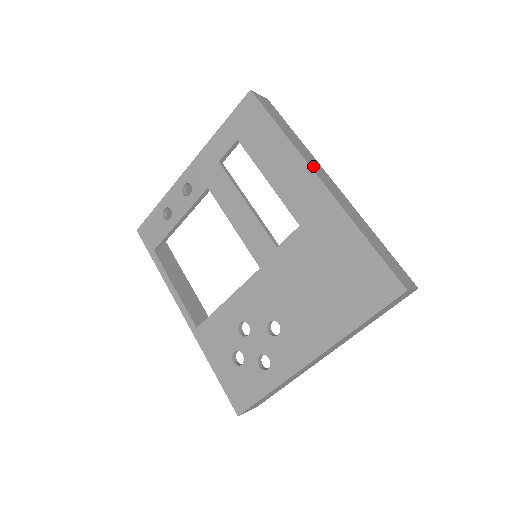
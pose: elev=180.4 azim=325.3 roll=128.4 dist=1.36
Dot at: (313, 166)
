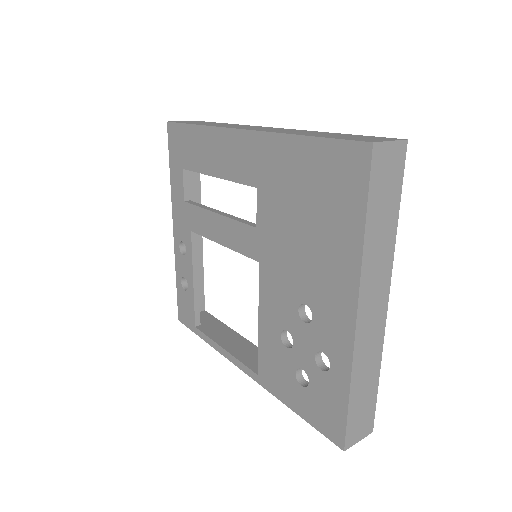
Dot at: (237, 127)
